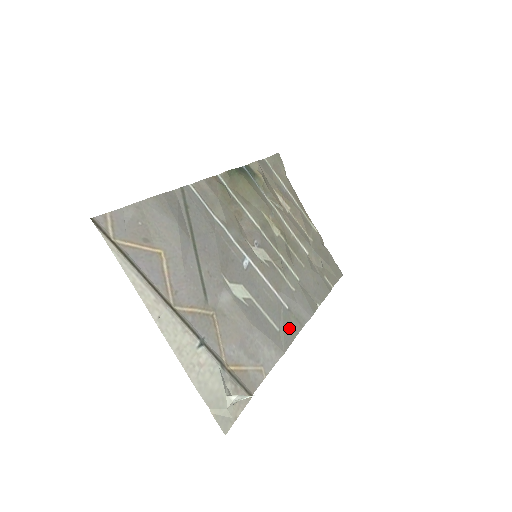
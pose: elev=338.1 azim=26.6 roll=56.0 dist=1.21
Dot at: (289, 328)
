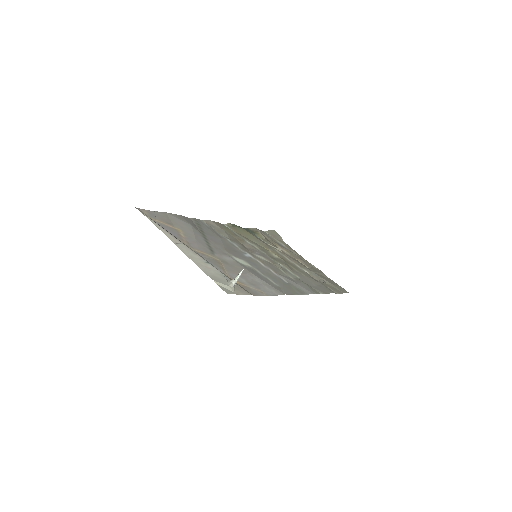
Dot at: (289, 289)
